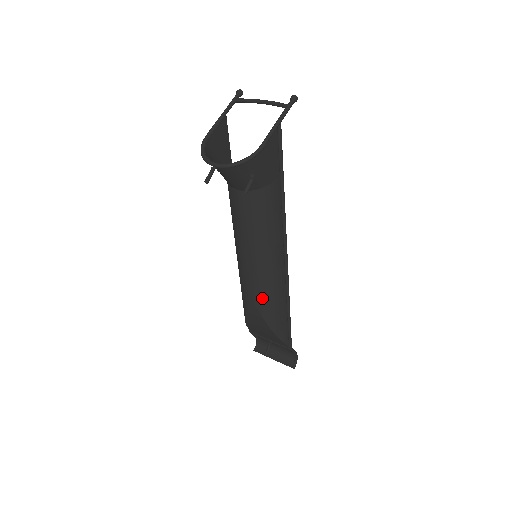
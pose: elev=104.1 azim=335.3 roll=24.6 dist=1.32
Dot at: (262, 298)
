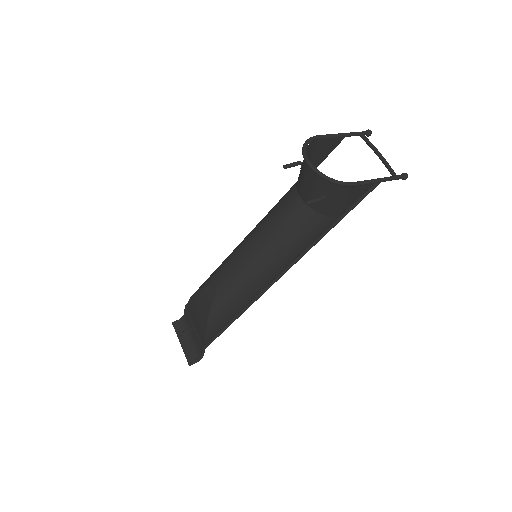
Dot at: (228, 290)
